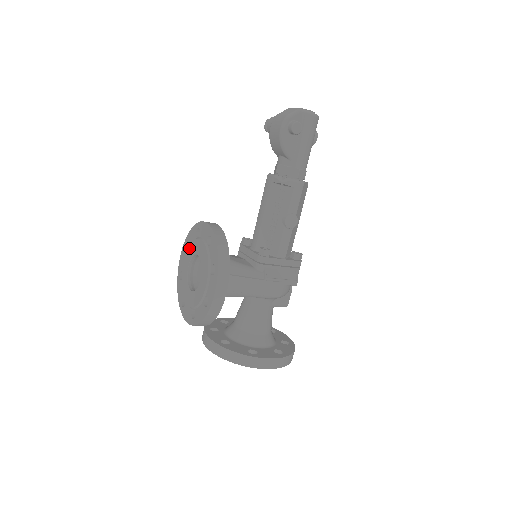
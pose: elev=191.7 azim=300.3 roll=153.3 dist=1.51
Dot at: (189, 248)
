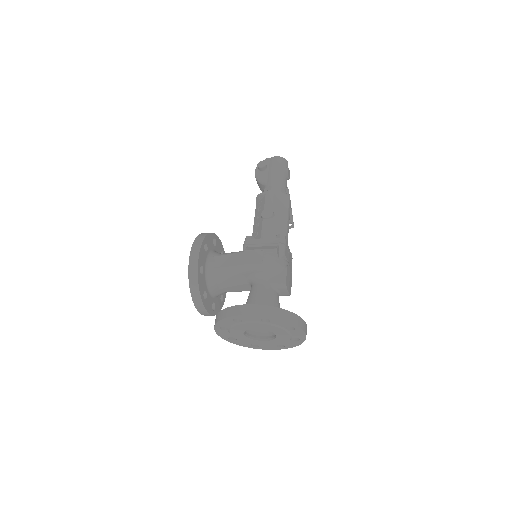
Dot at: occluded
